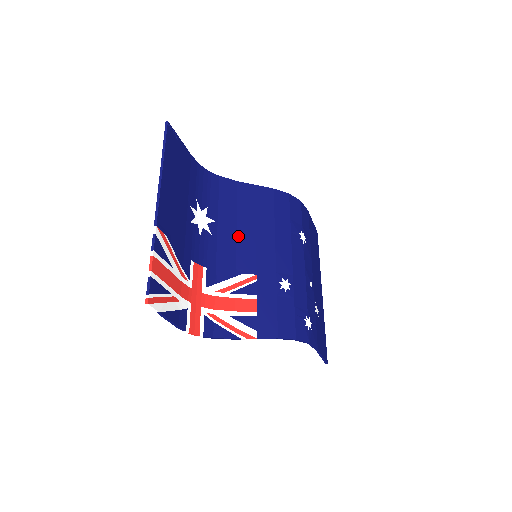
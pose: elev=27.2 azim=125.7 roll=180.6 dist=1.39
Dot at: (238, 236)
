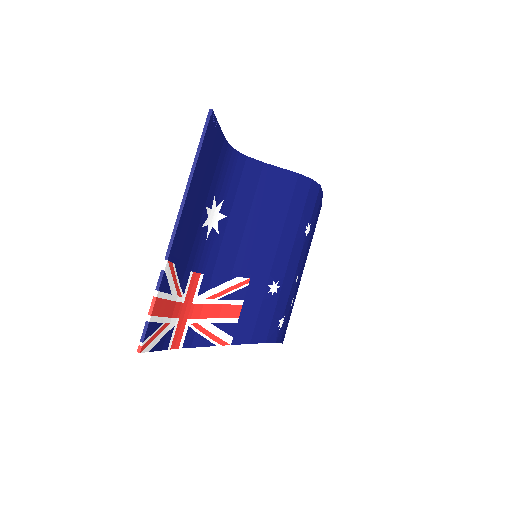
Dot at: (245, 233)
